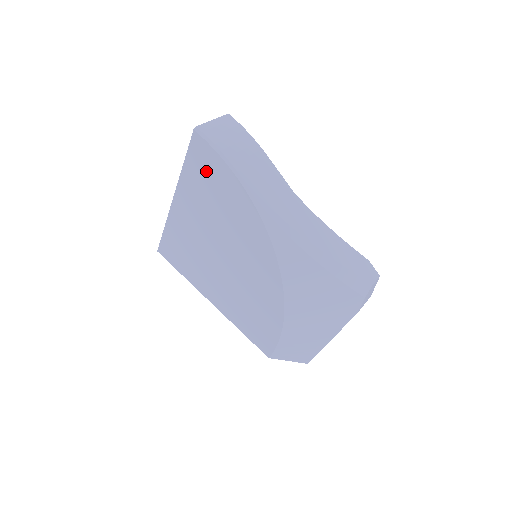
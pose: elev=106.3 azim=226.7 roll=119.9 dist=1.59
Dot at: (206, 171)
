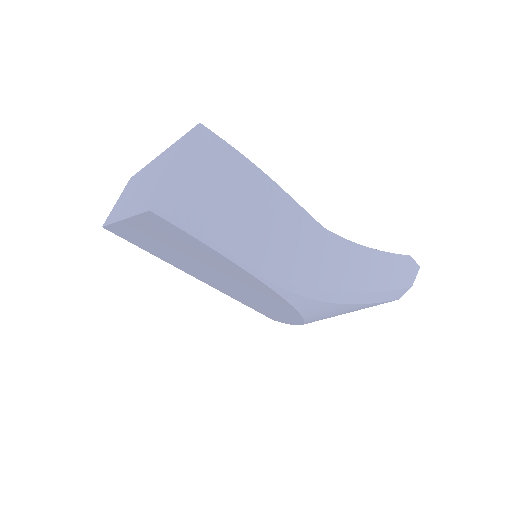
Dot at: (181, 240)
